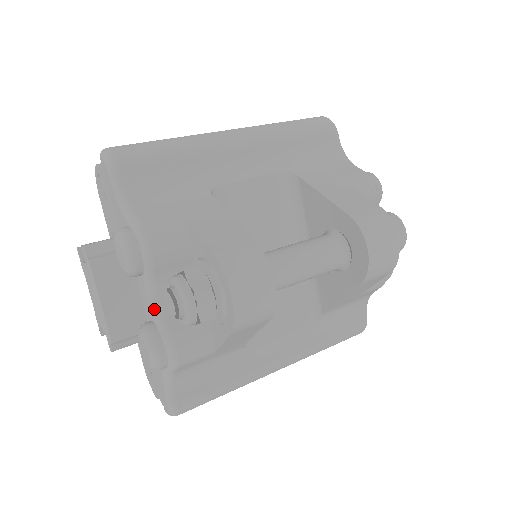
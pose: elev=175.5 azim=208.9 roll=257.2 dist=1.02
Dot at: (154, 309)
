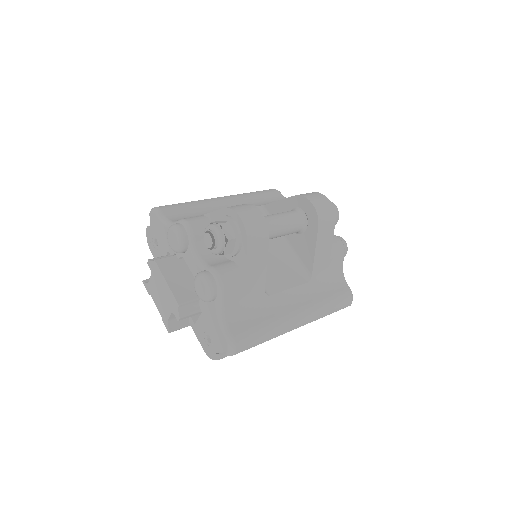
Dot at: (200, 263)
